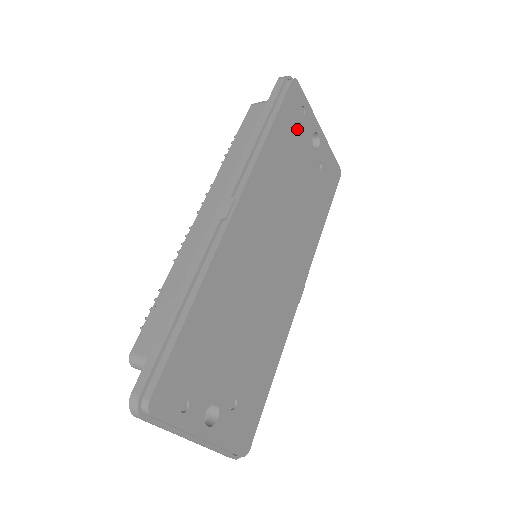
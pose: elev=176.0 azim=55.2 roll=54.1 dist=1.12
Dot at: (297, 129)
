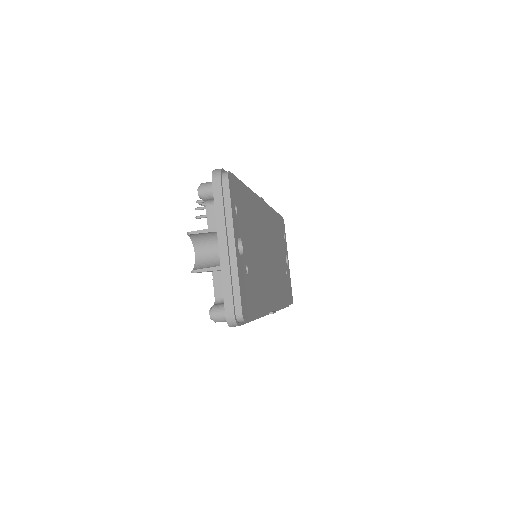
Dot at: (282, 237)
